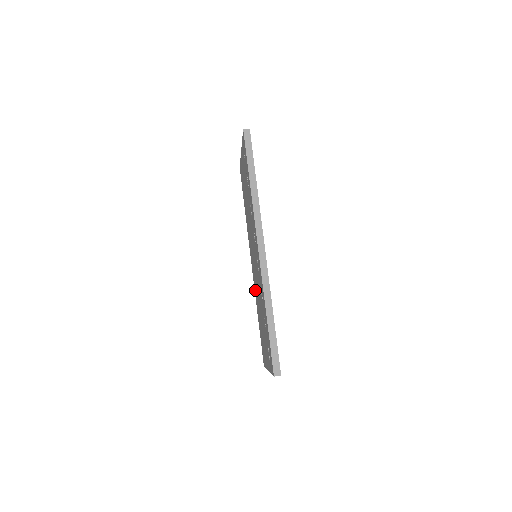
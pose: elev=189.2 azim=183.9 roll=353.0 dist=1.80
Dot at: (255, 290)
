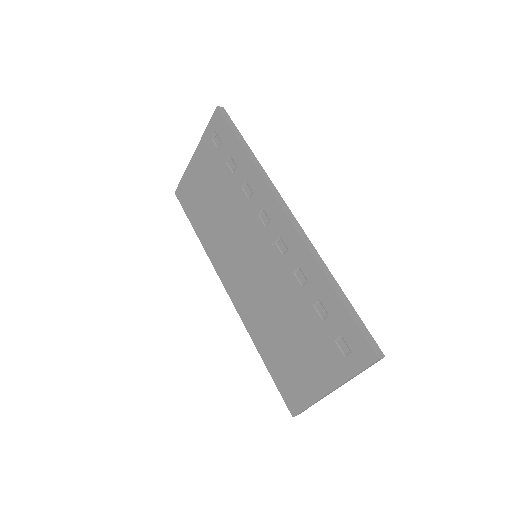
Dot at: (249, 316)
